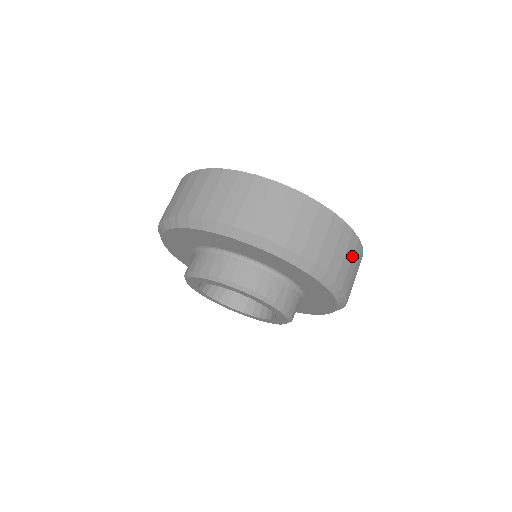
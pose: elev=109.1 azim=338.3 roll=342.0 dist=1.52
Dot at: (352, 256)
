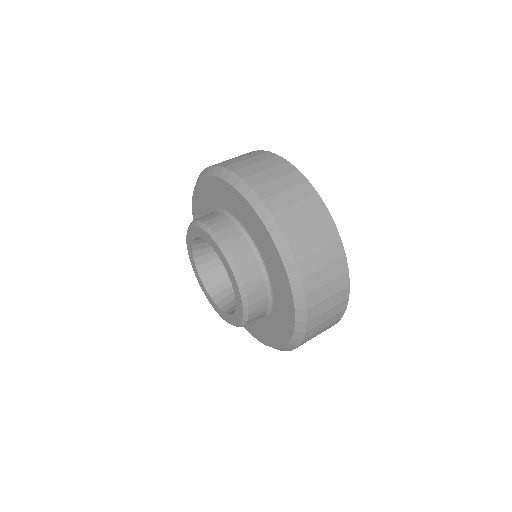
Dot at: (332, 278)
